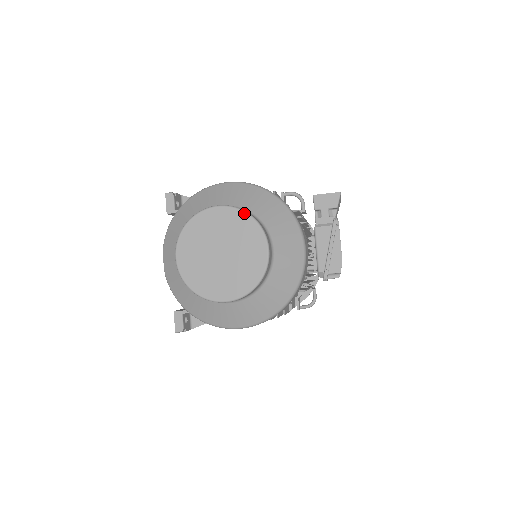
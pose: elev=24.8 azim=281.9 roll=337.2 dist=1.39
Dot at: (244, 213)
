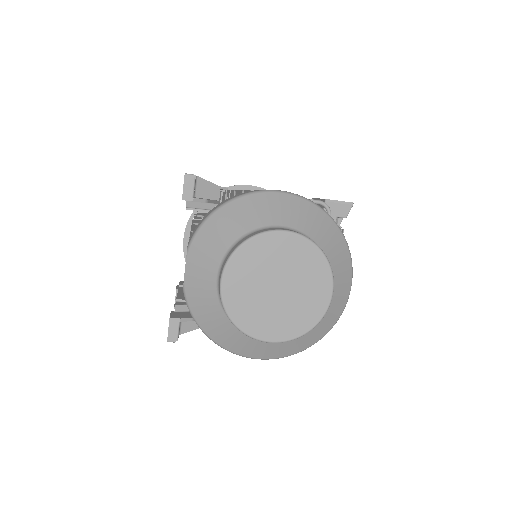
Dot at: (316, 247)
